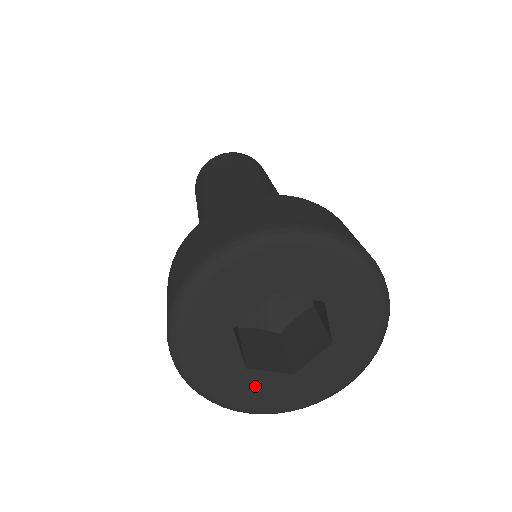
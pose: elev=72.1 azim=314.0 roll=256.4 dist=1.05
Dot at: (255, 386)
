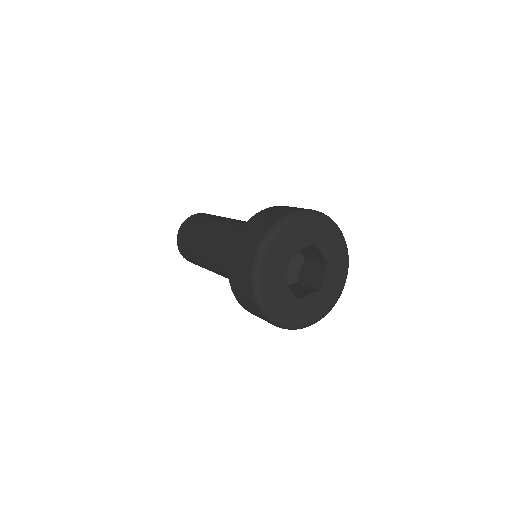
Dot at: (306, 307)
